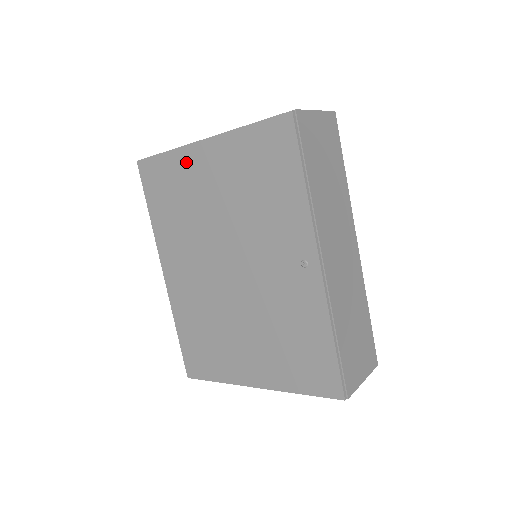
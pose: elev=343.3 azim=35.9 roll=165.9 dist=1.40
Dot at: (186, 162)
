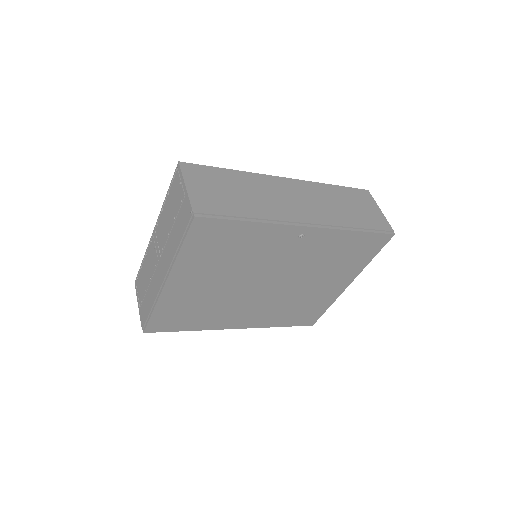
Dot at: (172, 298)
